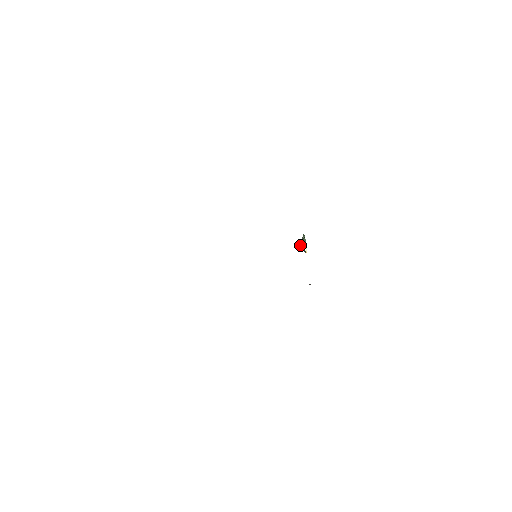
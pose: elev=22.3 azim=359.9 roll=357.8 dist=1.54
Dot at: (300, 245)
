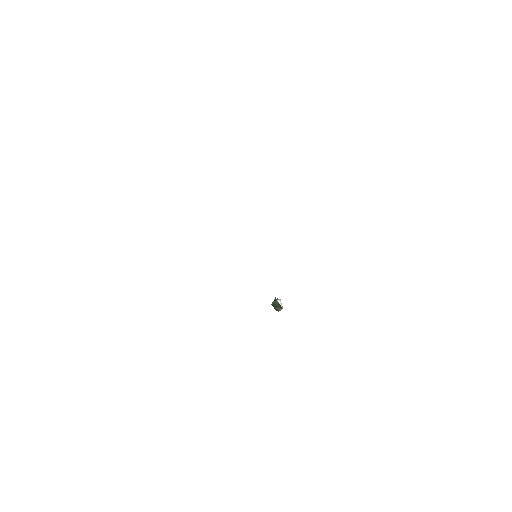
Dot at: (274, 303)
